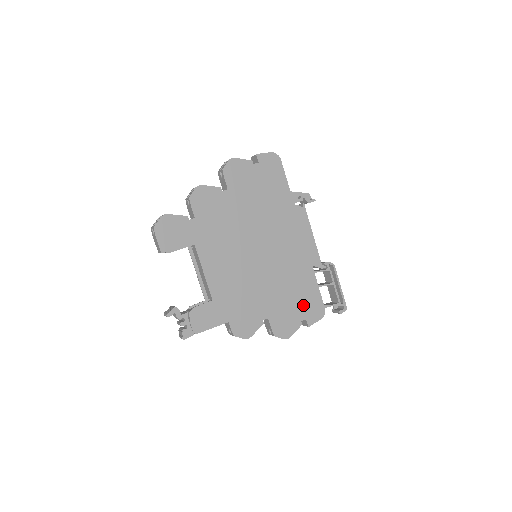
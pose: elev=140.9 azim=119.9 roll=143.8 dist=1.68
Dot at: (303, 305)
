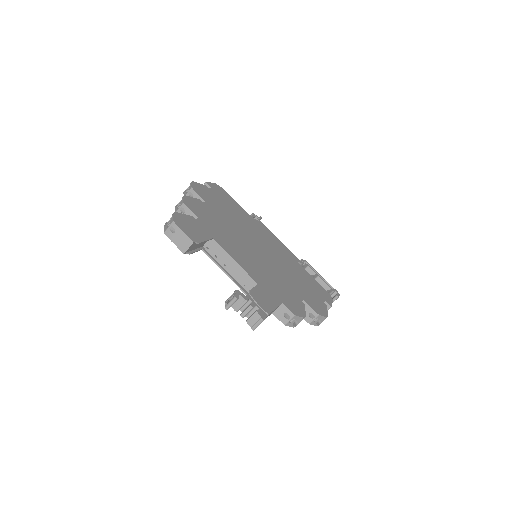
Dot at: (314, 290)
